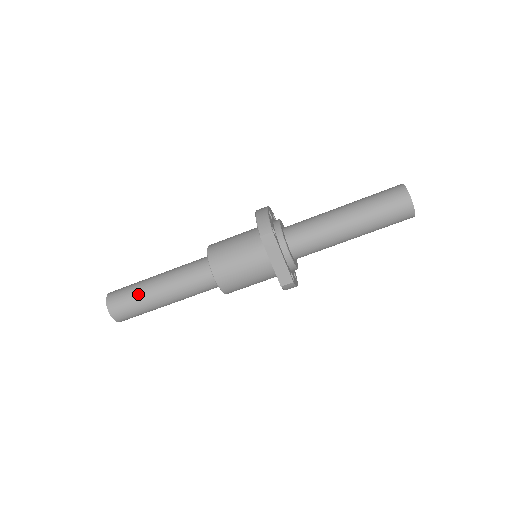
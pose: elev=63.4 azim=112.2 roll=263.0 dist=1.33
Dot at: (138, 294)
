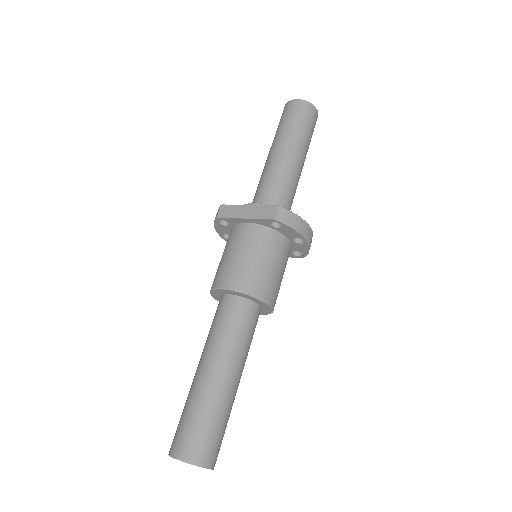
Dot at: (187, 402)
